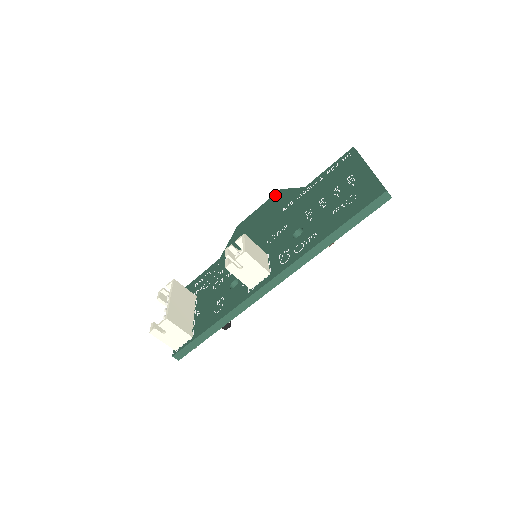
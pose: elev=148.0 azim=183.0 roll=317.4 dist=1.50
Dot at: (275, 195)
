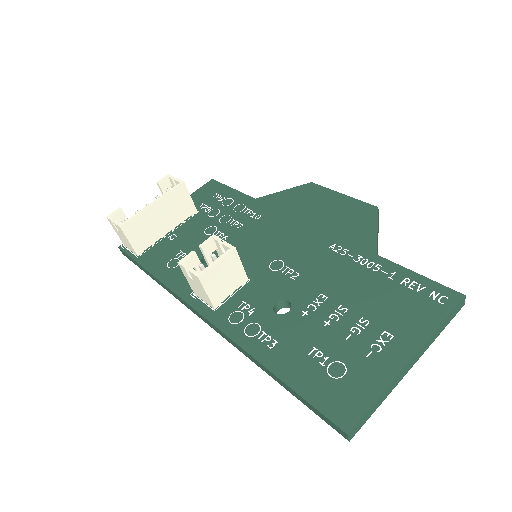
Dot at: (365, 207)
